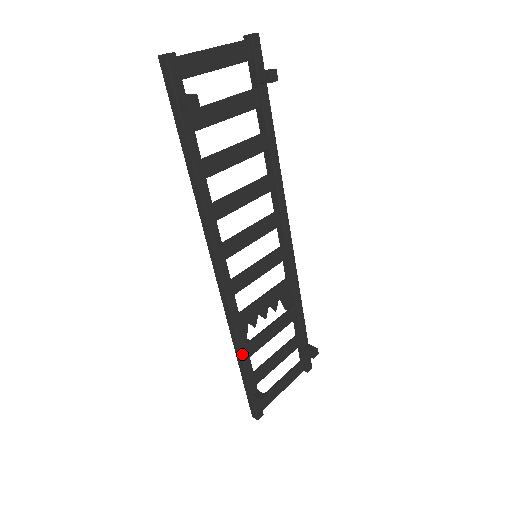
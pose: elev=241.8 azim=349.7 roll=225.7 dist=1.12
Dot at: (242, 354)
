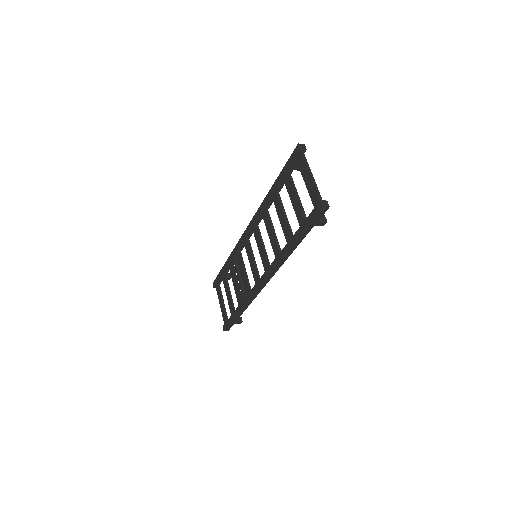
Dot at: (246, 308)
